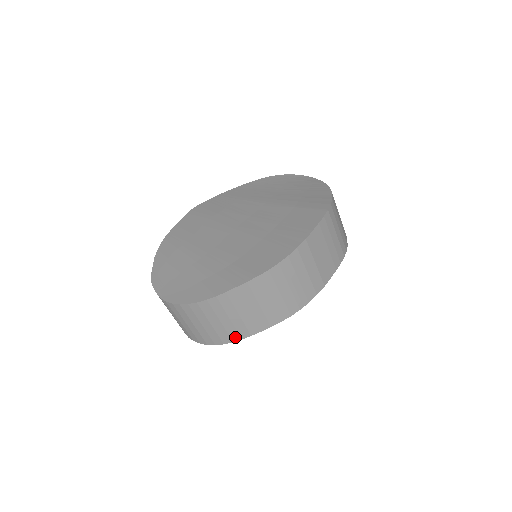
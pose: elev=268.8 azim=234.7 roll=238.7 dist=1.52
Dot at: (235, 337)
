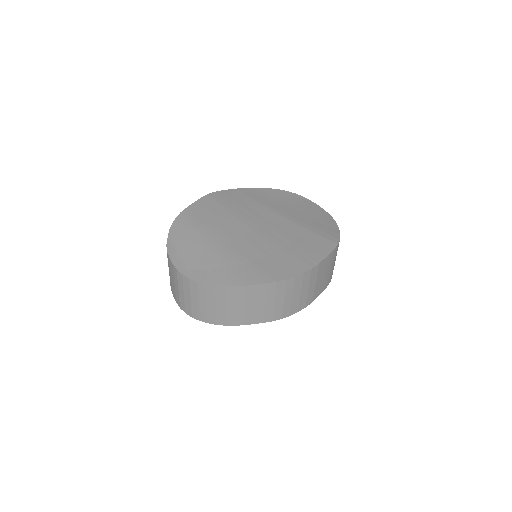
Dot at: (230, 322)
